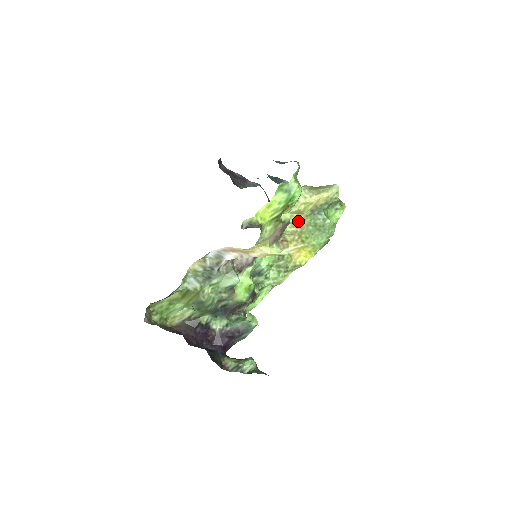
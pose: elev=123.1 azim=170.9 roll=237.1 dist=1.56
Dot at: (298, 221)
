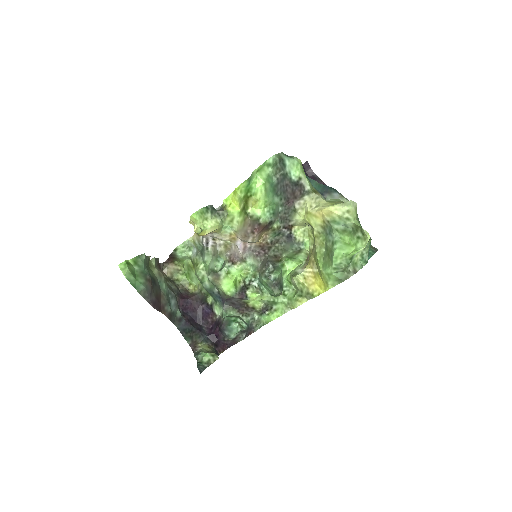
Dot at: (314, 237)
